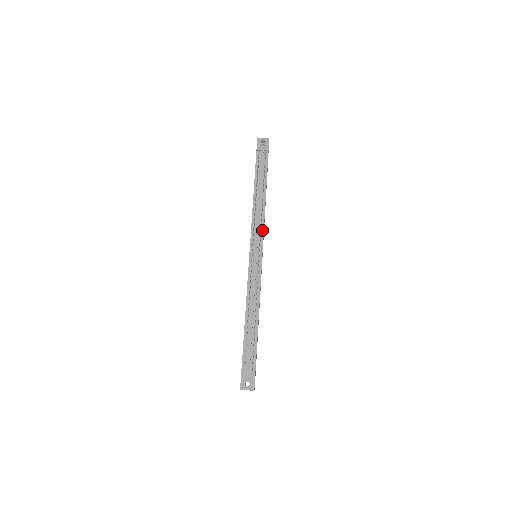
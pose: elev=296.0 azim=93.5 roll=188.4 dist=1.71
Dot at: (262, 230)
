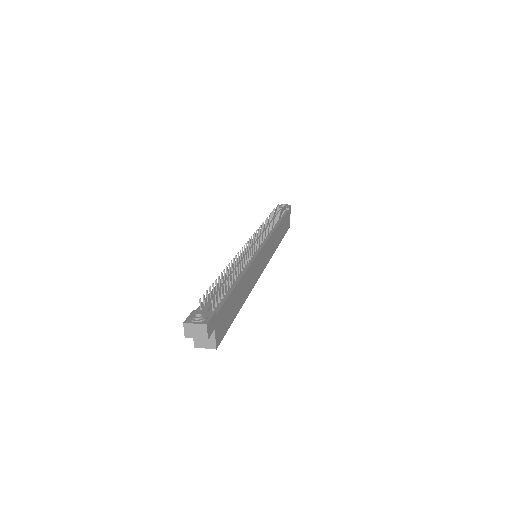
Dot at: (268, 236)
